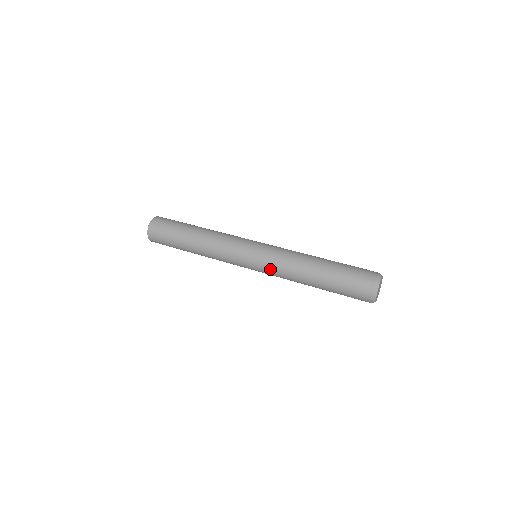
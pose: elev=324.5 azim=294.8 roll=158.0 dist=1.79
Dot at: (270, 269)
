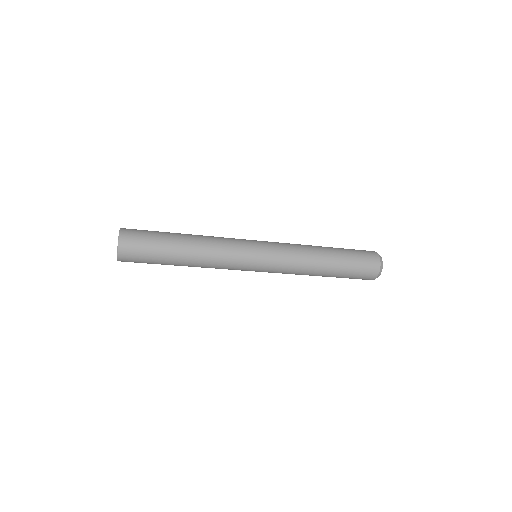
Dot at: (282, 262)
